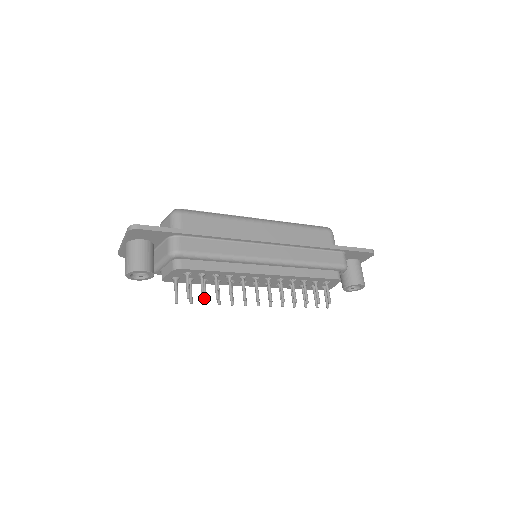
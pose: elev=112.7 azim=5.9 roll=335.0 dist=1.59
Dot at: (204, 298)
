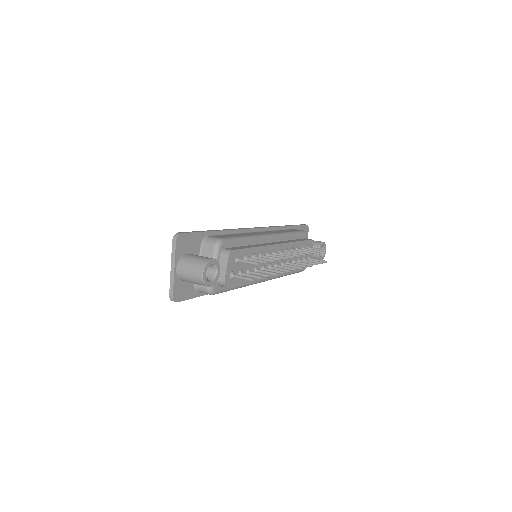
Dot at: (266, 261)
